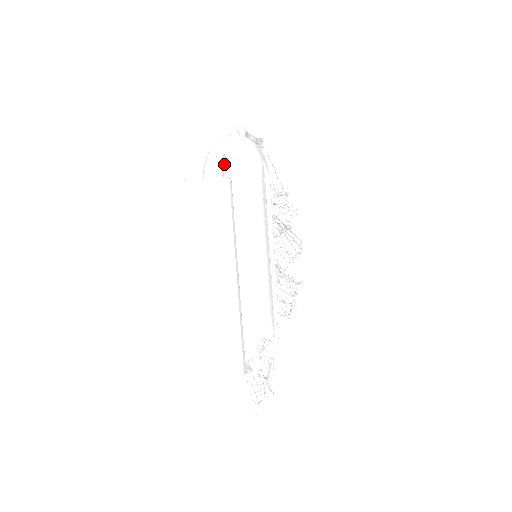
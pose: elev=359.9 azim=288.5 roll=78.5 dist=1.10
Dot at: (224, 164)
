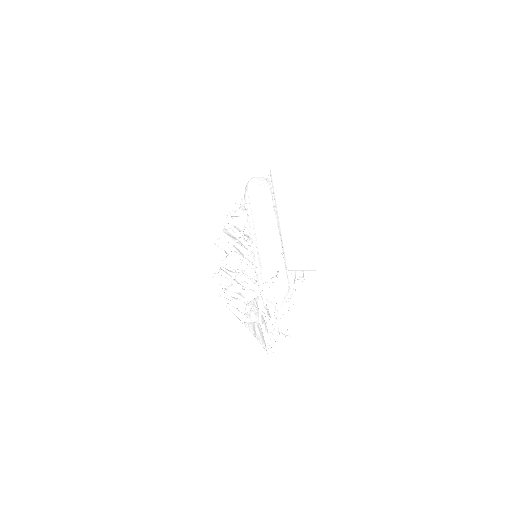
Dot at: occluded
